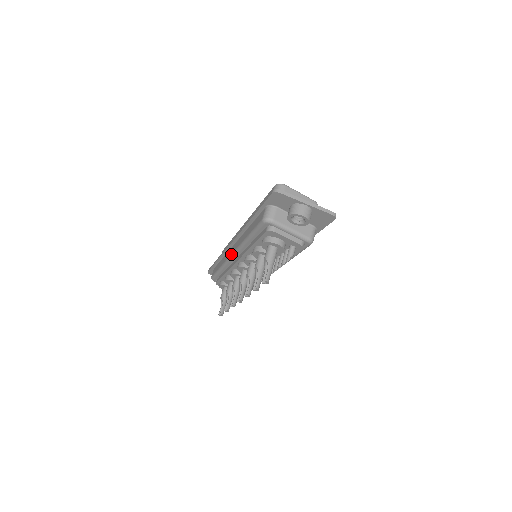
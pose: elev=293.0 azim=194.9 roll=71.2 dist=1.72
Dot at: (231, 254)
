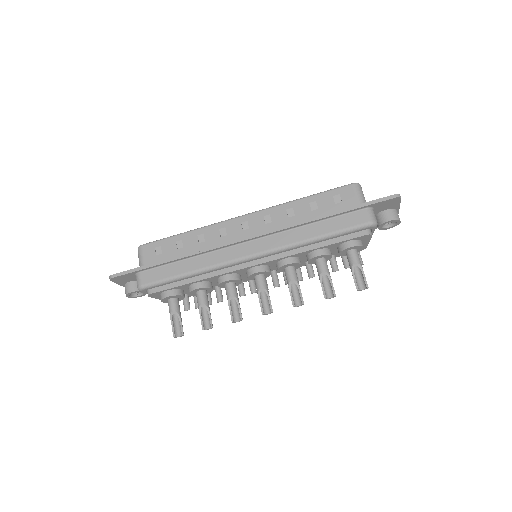
Dot at: (249, 255)
